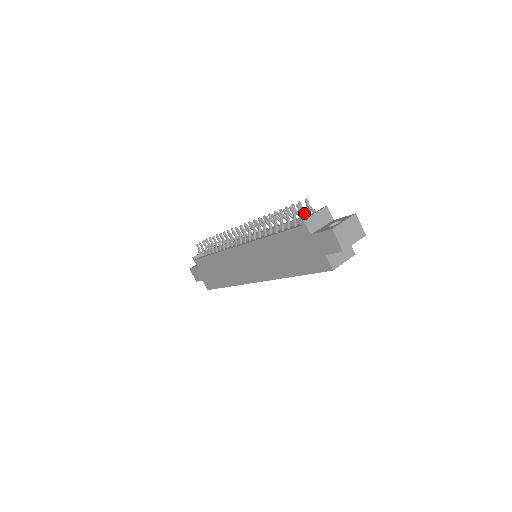
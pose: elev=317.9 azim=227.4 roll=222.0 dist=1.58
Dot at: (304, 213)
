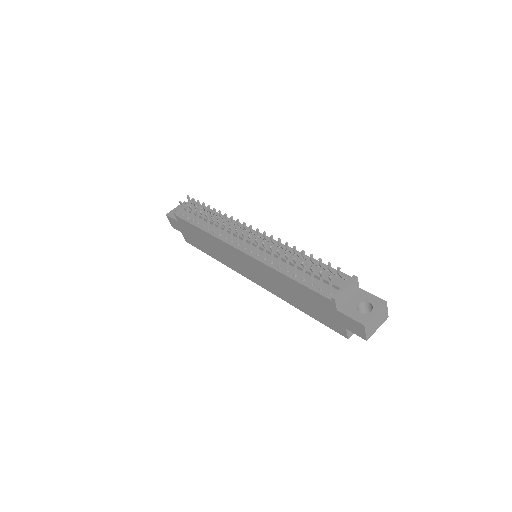
Dot at: (330, 271)
